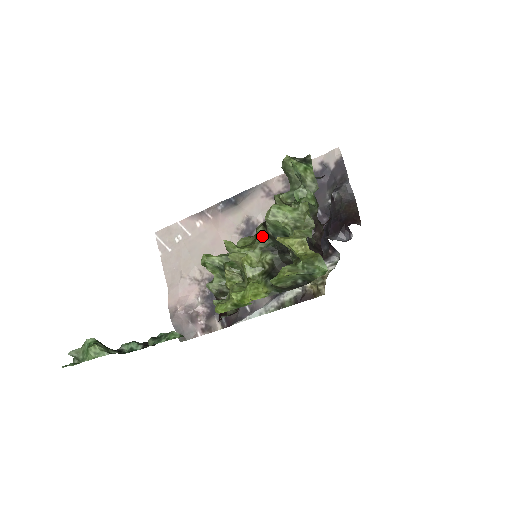
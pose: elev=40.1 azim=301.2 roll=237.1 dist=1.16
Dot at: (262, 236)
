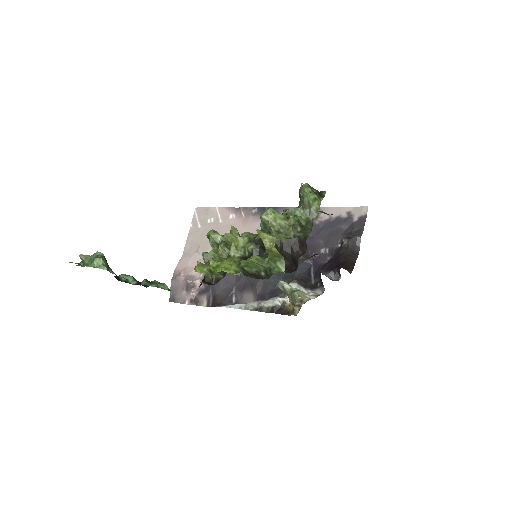
Dot at: occluded
